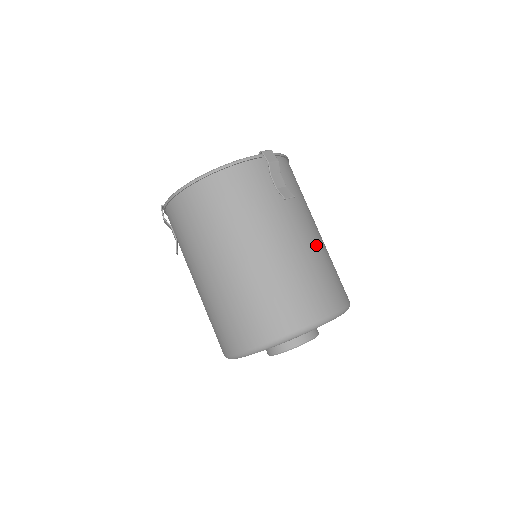
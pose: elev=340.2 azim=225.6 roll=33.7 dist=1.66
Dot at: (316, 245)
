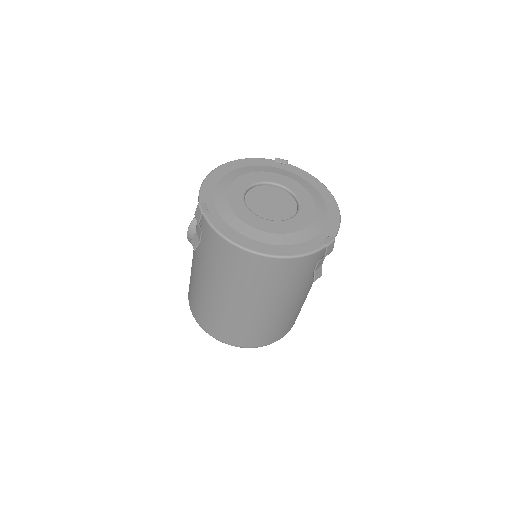
Dot at: occluded
